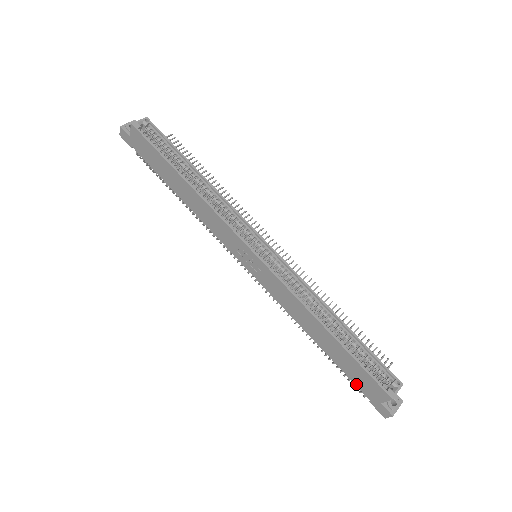
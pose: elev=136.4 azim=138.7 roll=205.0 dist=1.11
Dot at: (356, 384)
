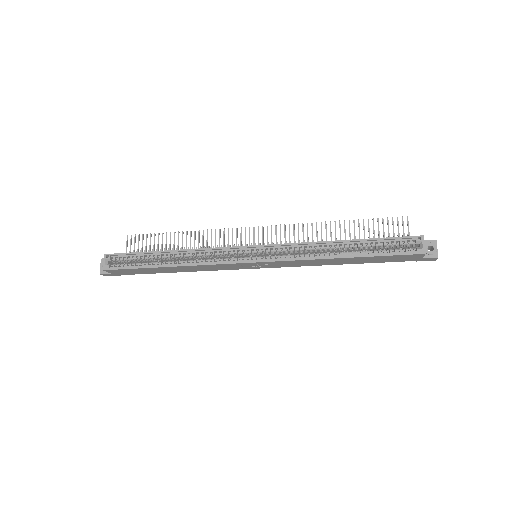
Dot at: occluded
